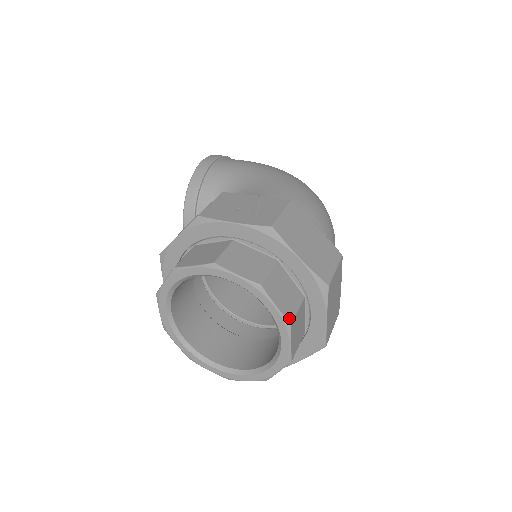
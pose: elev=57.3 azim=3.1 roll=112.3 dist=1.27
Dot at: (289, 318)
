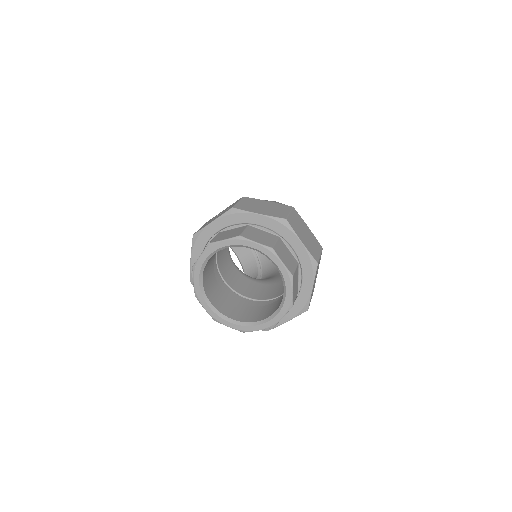
Dot at: (270, 246)
